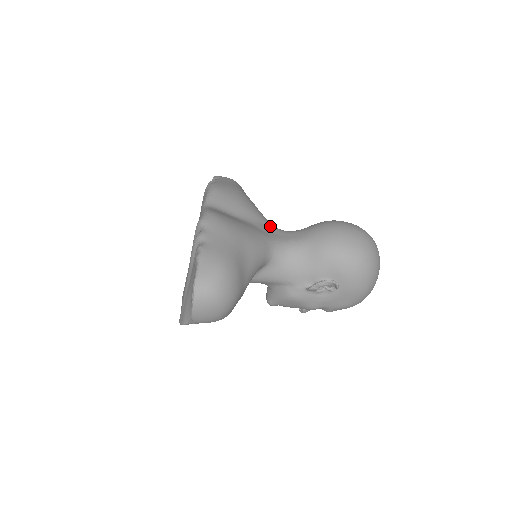
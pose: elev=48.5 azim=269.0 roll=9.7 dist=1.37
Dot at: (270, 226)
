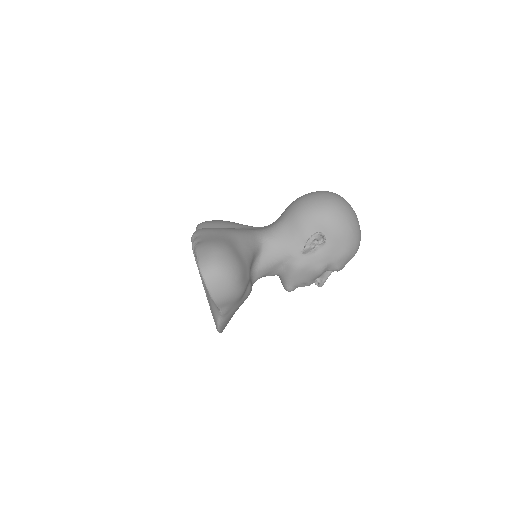
Dot at: (254, 227)
